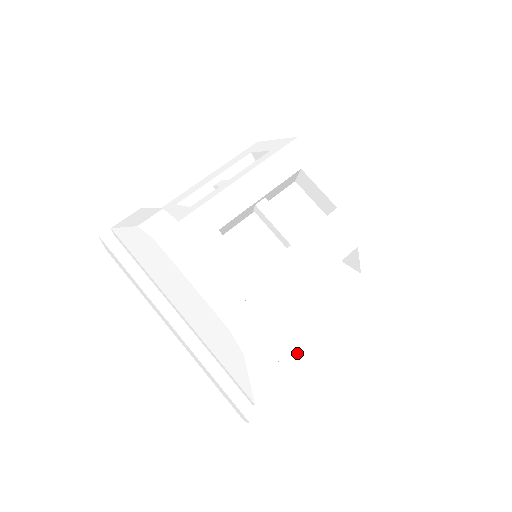
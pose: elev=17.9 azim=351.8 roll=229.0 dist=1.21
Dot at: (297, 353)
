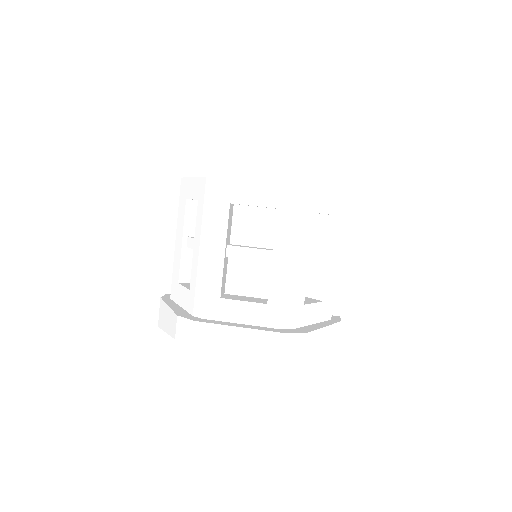
Dot at: (337, 294)
